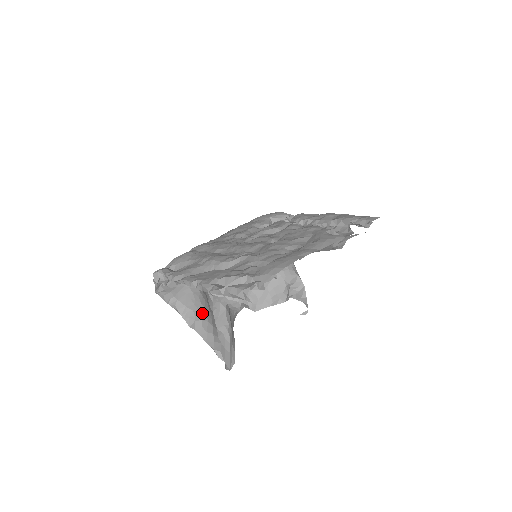
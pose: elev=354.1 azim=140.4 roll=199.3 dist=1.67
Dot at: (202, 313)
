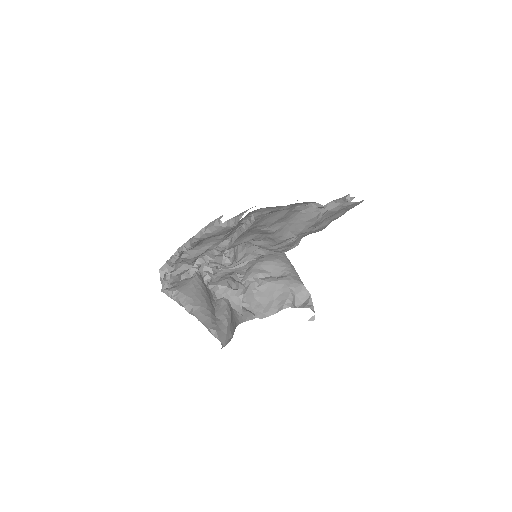
Dot at: (202, 302)
